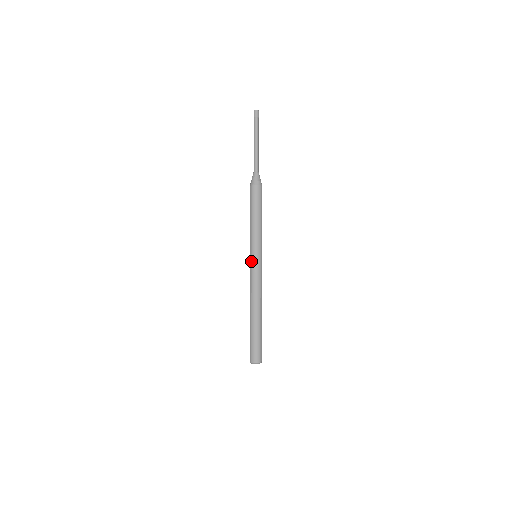
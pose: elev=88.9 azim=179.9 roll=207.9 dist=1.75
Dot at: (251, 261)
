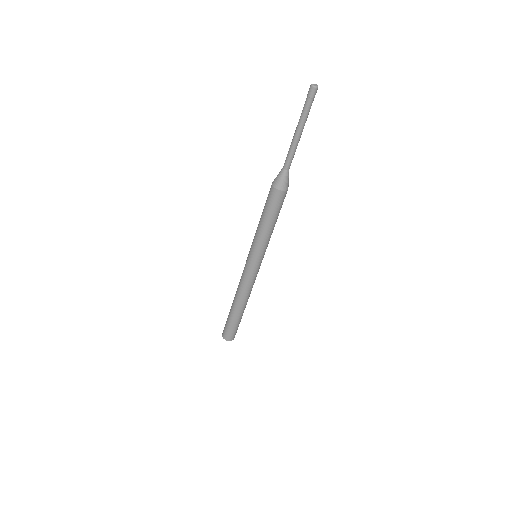
Dot at: (251, 264)
